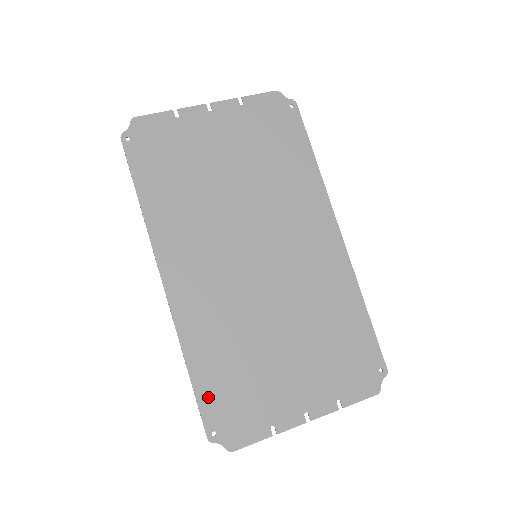
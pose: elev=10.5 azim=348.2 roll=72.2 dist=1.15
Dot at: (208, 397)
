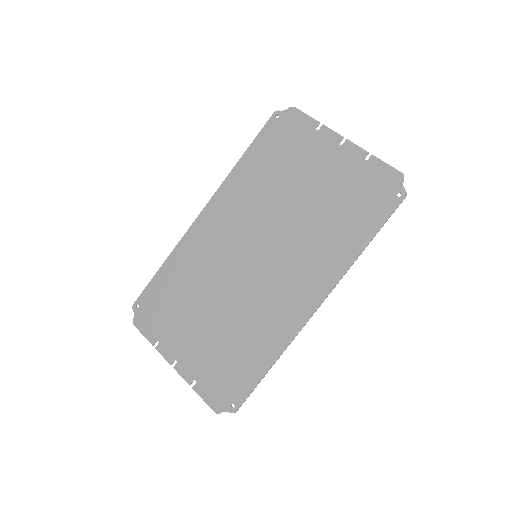
Dot at: (154, 288)
